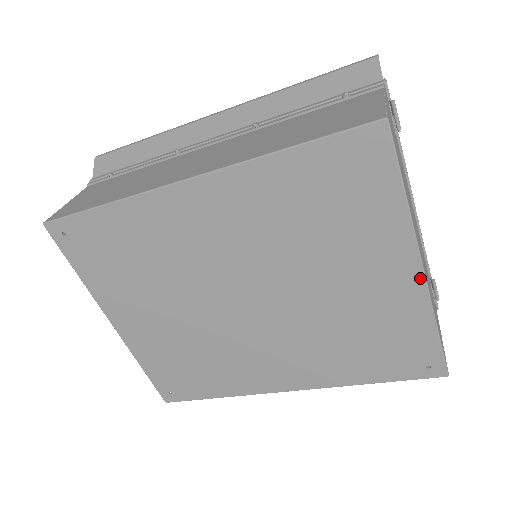
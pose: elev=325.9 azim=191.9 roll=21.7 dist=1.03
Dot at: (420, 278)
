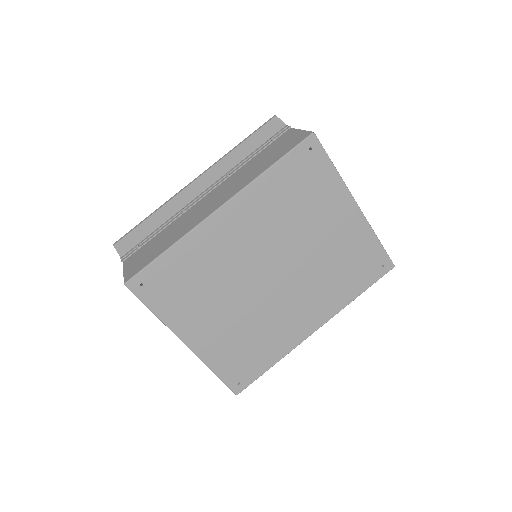
Dot at: (359, 212)
